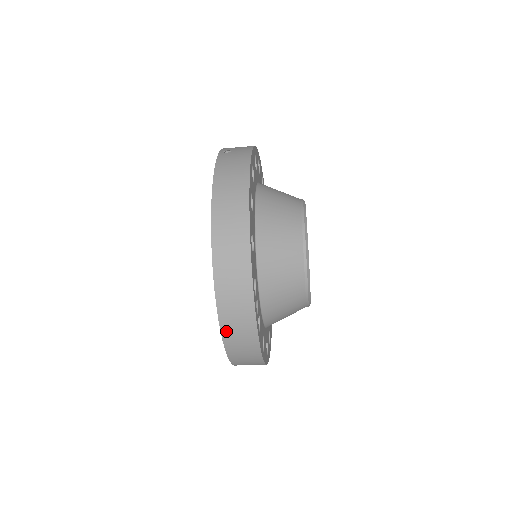
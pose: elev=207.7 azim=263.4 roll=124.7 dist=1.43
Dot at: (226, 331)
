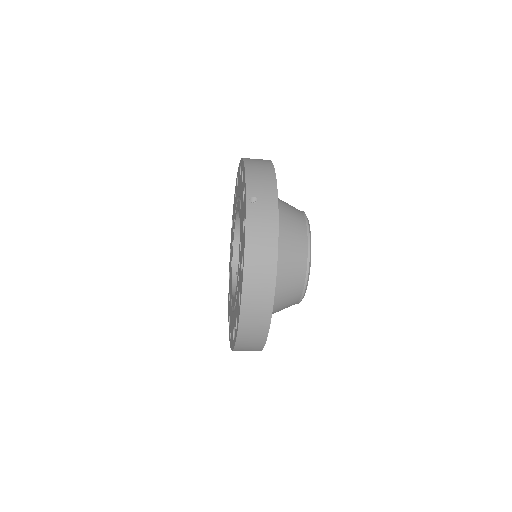
Dot at: (238, 349)
